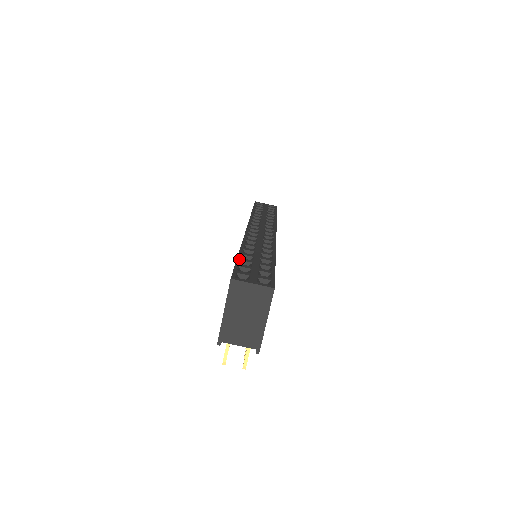
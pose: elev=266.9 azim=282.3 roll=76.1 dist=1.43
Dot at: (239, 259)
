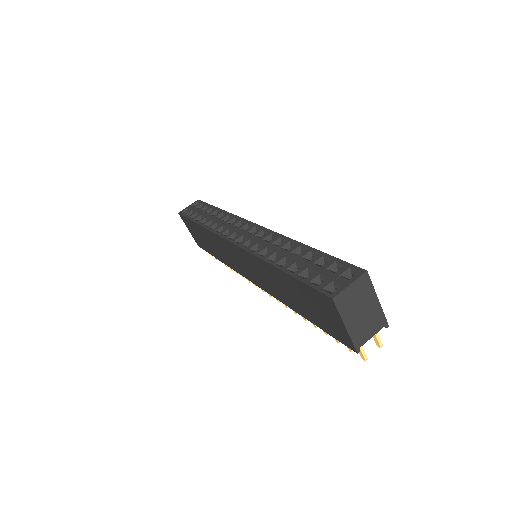
Dot at: (295, 276)
